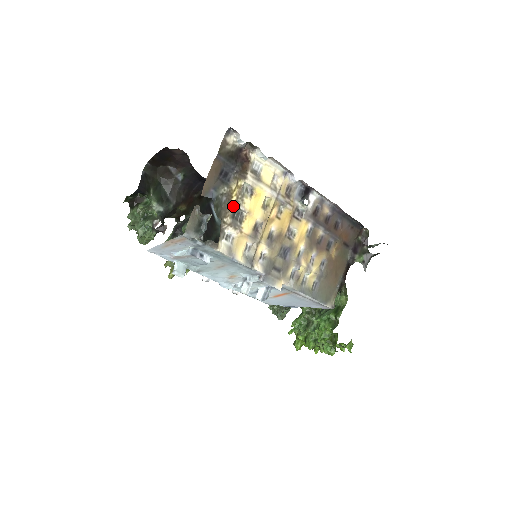
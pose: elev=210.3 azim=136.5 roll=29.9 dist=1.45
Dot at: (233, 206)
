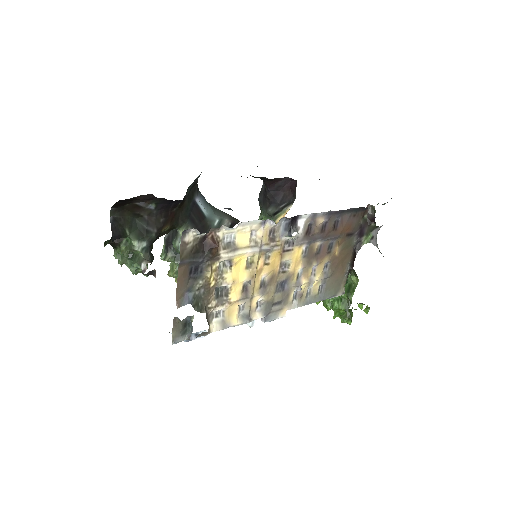
Dot at: (214, 289)
